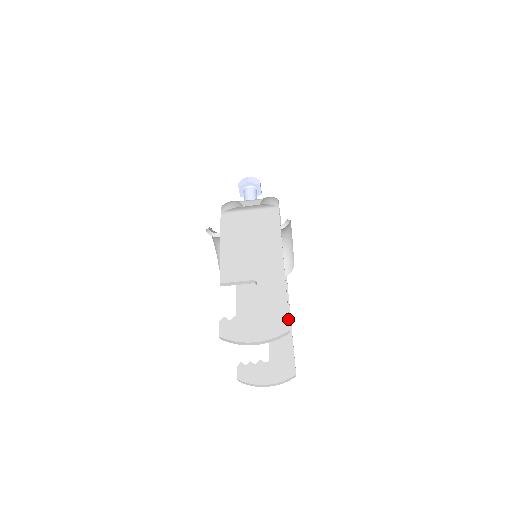
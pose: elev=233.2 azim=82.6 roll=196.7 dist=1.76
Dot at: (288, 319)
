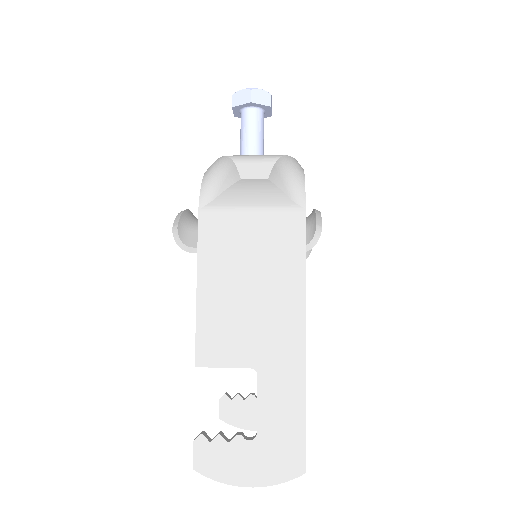
Dot at: (305, 453)
